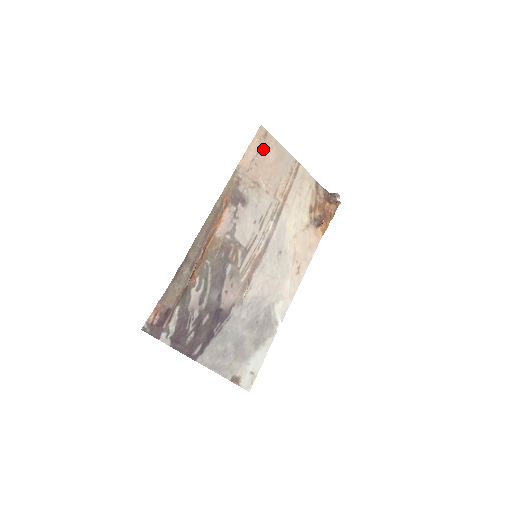
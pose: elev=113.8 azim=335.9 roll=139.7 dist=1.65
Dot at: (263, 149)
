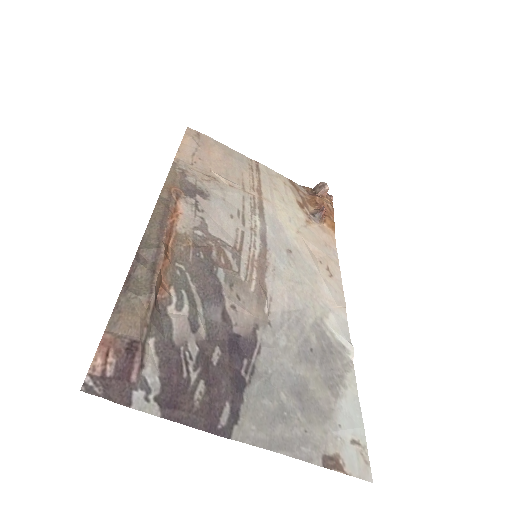
Dot at: (202, 146)
